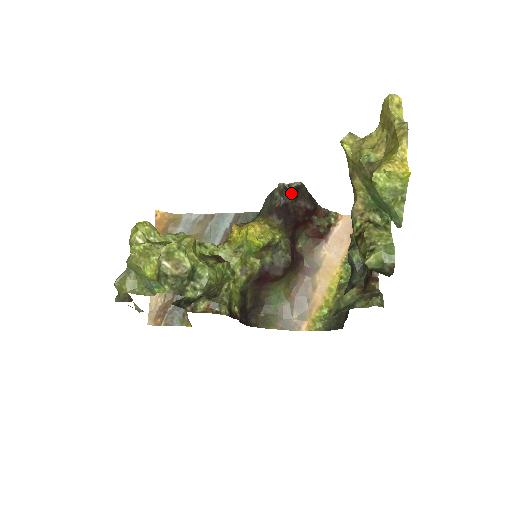
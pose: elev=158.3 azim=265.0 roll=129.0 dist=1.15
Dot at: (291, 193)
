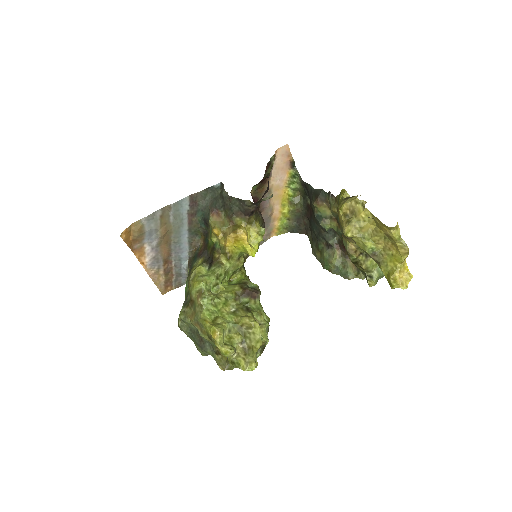
Dot at: (262, 200)
